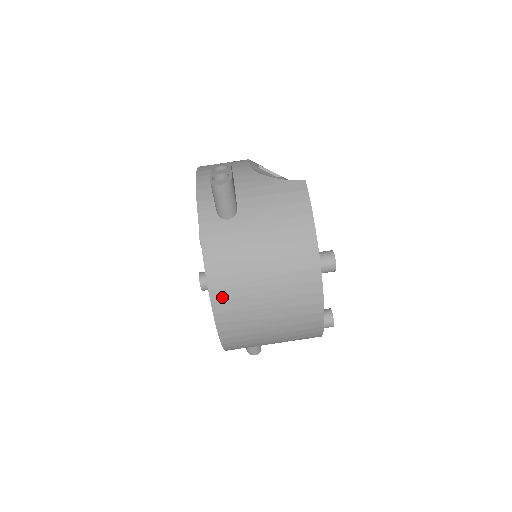
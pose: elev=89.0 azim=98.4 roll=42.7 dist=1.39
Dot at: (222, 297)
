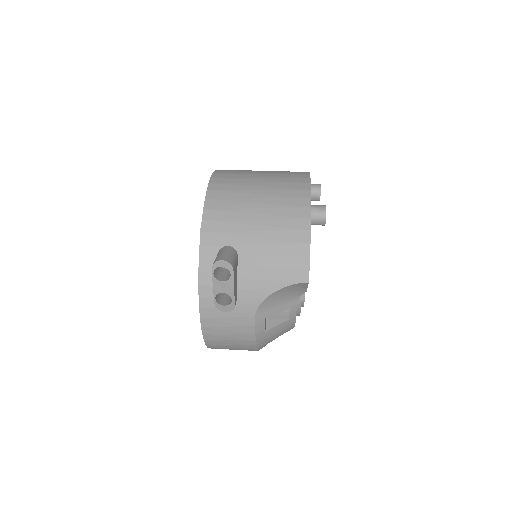
Dot at: occluded
